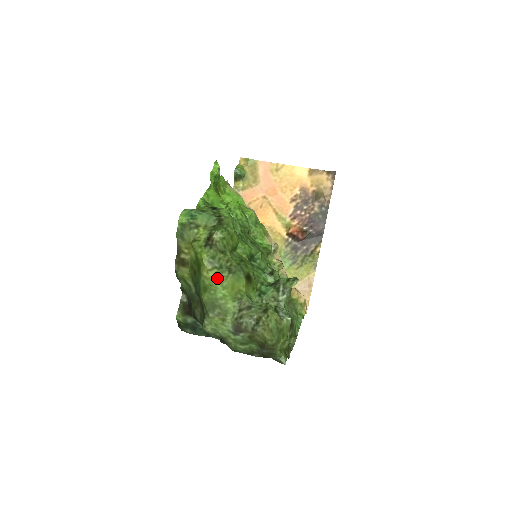
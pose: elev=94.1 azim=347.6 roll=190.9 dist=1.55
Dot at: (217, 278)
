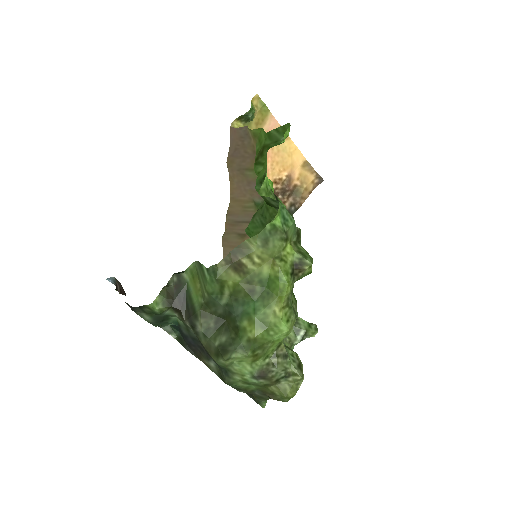
Dot at: (287, 321)
